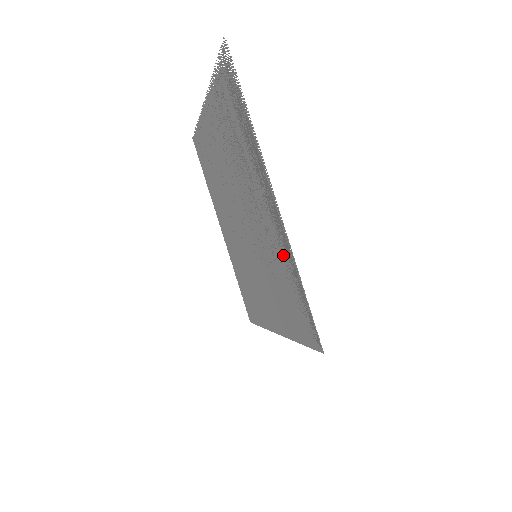
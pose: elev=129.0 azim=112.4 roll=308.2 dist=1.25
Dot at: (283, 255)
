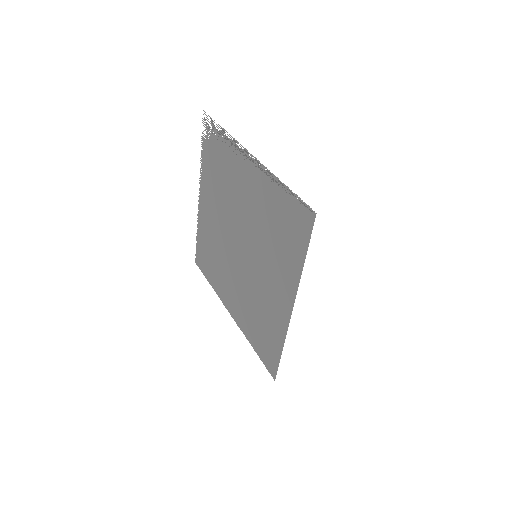
Dot at: (268, 192)
